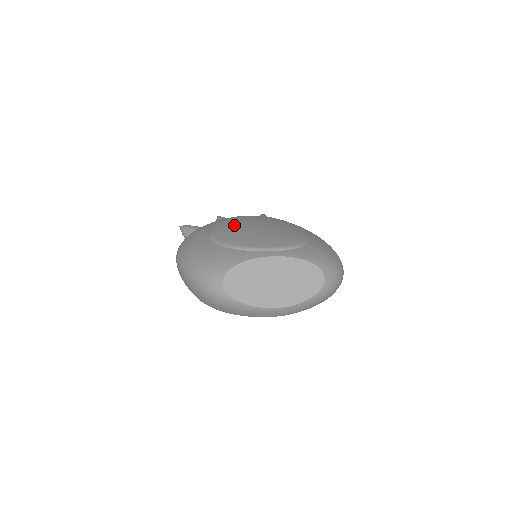
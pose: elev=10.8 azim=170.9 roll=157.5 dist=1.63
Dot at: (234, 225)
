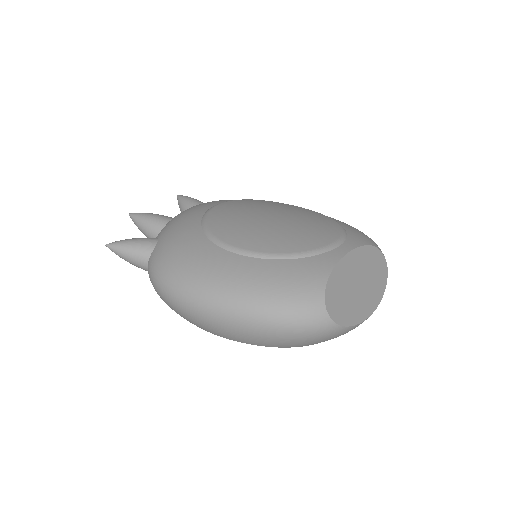
Dot at: (242, 223)
